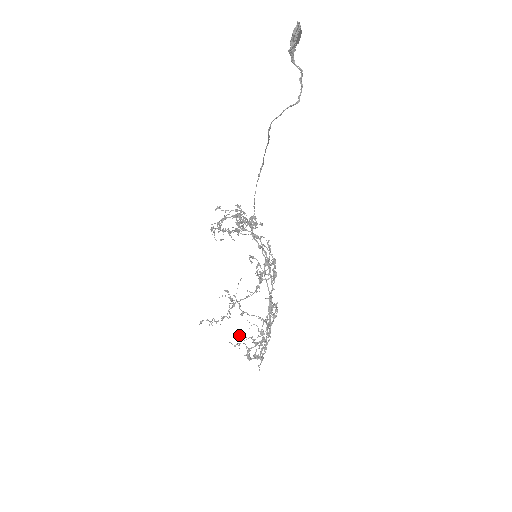
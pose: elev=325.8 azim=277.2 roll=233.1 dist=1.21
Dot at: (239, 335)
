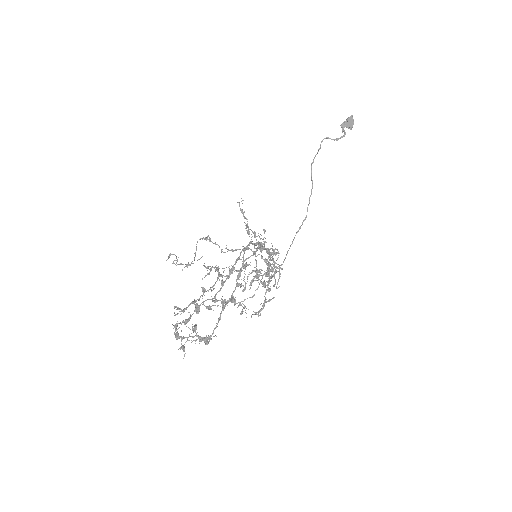
Dot at: occluded
